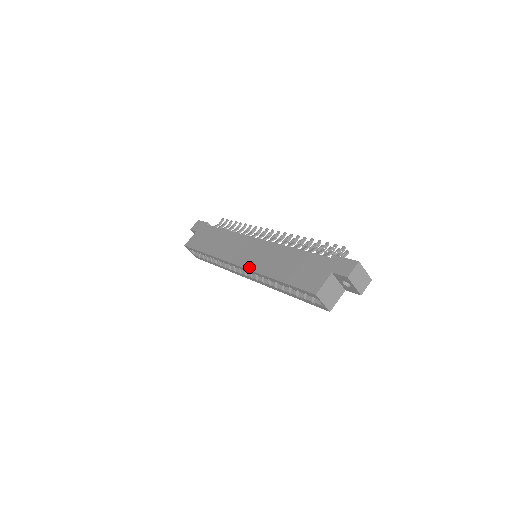
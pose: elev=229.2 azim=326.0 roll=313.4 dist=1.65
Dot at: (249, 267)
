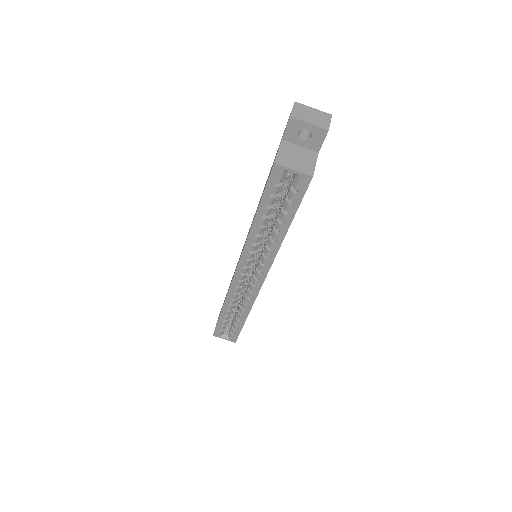
Dot at: (241, 254)
